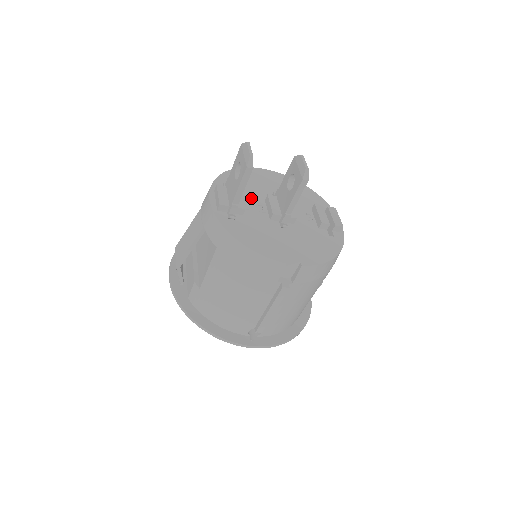
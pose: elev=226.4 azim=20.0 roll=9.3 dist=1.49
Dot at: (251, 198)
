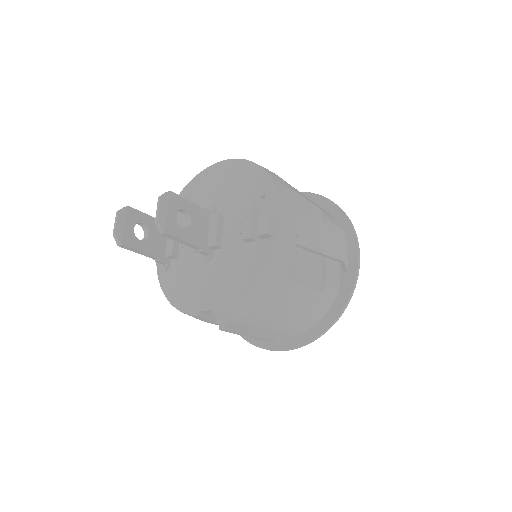
Dot at: occluded
